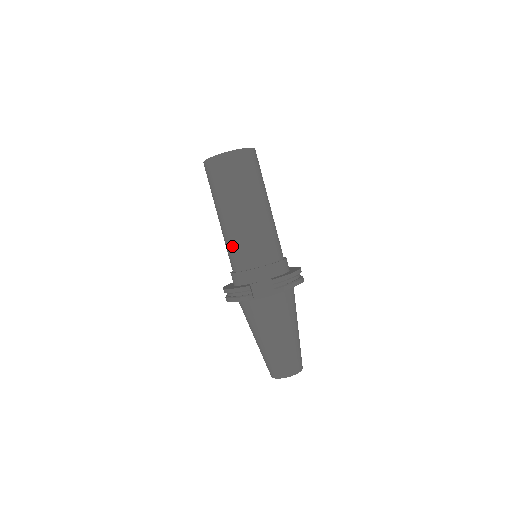
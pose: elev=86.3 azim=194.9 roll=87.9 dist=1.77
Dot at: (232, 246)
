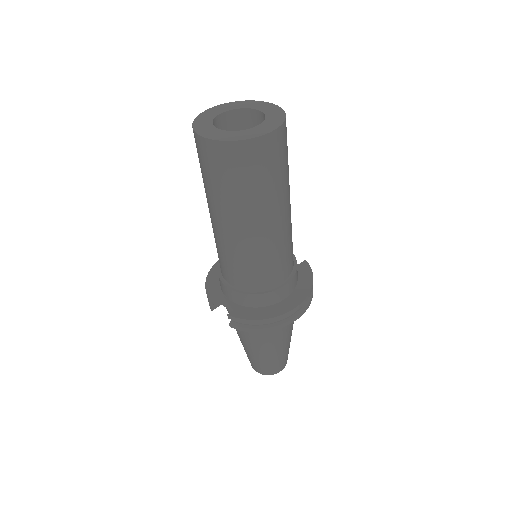
Dot at: occluded
